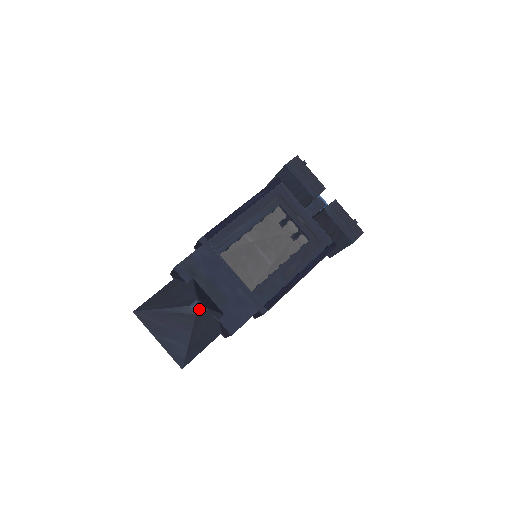
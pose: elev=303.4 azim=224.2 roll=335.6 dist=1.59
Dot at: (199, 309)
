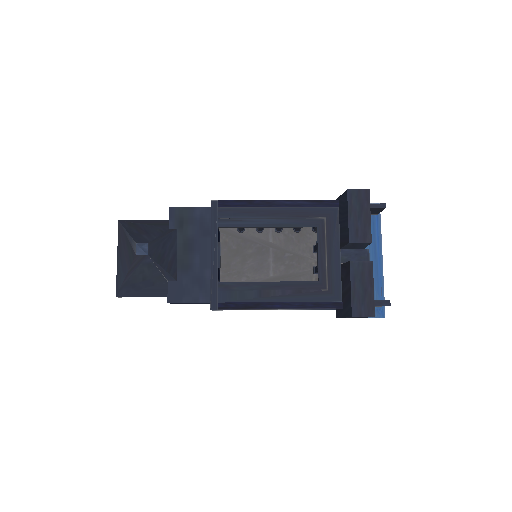
Dot at: (141, 252)
